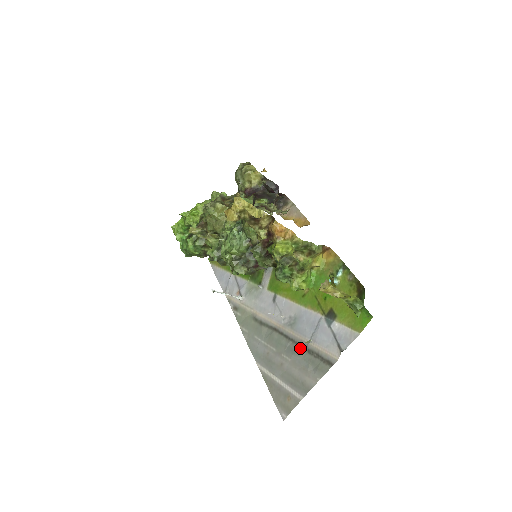
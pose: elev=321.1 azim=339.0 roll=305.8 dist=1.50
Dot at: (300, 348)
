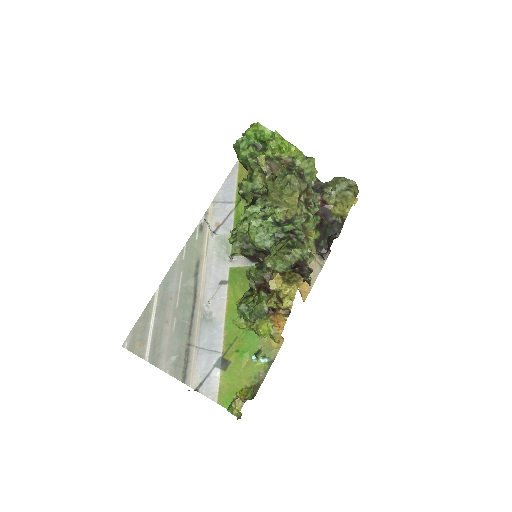
Dot at: (187, 338)
